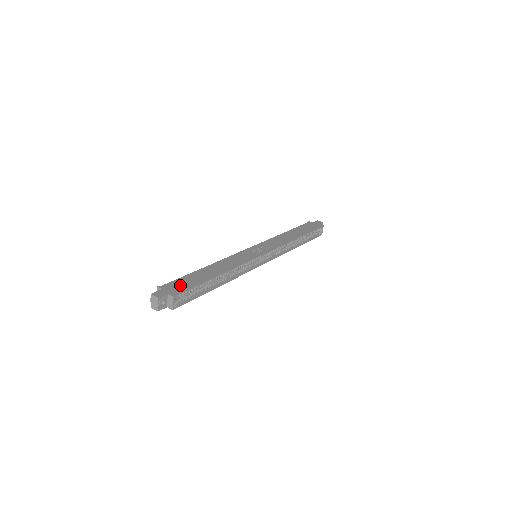
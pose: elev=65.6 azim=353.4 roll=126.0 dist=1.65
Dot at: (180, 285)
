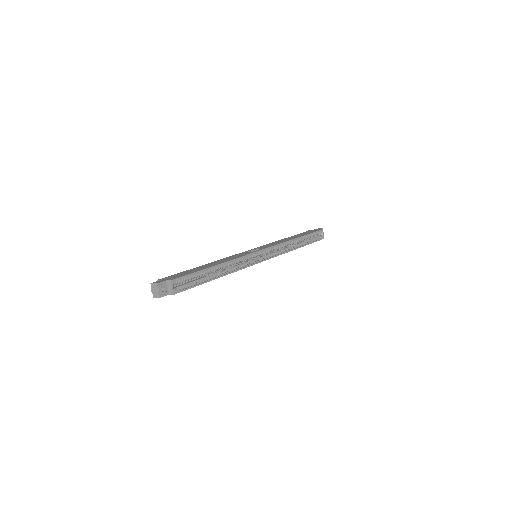
Dot at: (178, 275)
